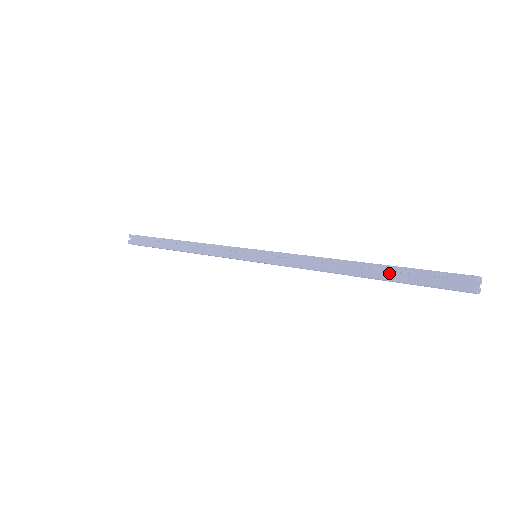
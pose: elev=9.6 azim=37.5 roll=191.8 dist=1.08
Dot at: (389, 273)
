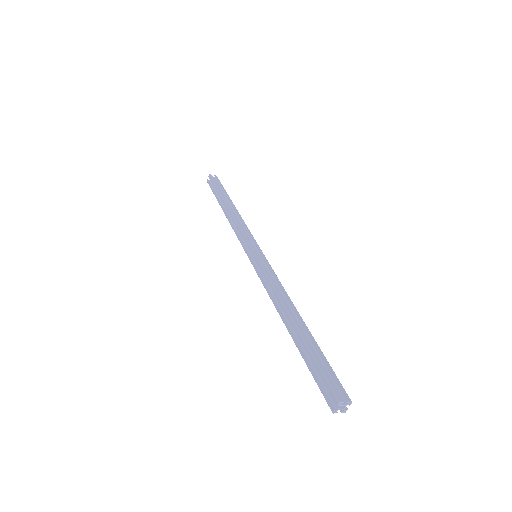
Dot at: (304, 345)
